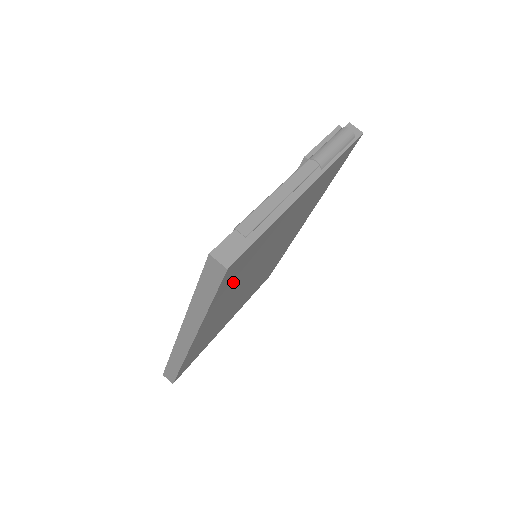
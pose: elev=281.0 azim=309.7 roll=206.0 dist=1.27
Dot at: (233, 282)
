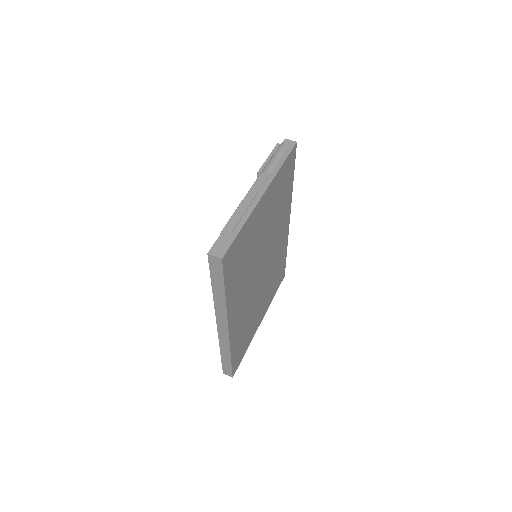
Dot at: (237, 273)
